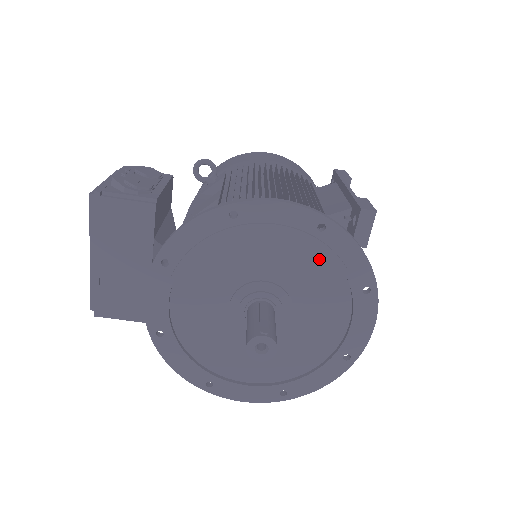
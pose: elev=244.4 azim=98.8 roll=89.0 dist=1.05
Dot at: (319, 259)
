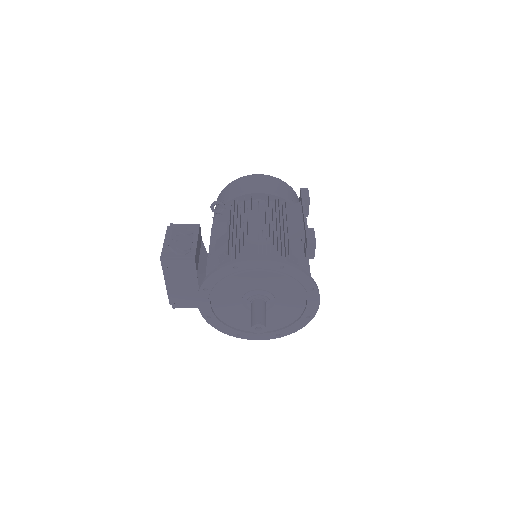
Dot at: (284, 279)
